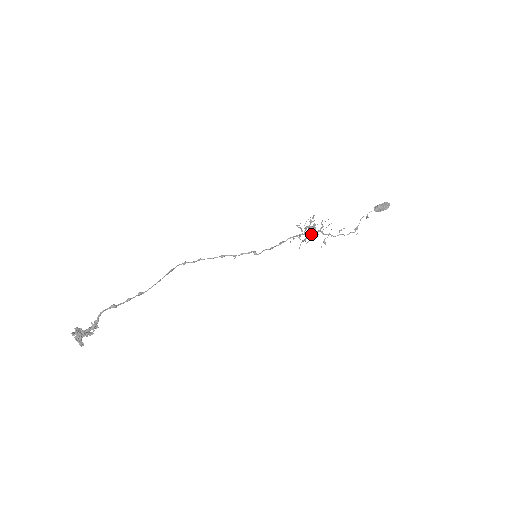
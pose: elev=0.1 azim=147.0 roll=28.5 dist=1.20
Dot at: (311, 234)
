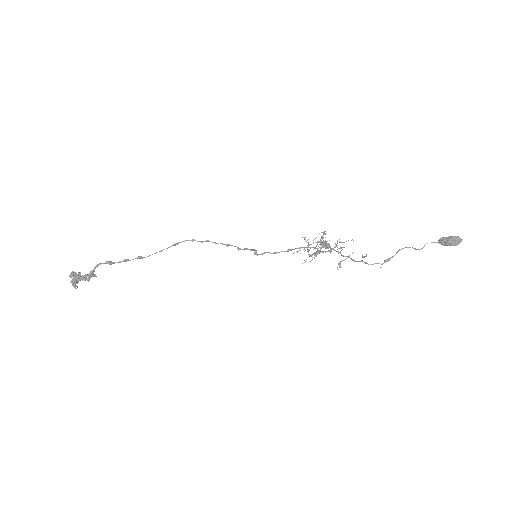
Dot at: (321, 251)
